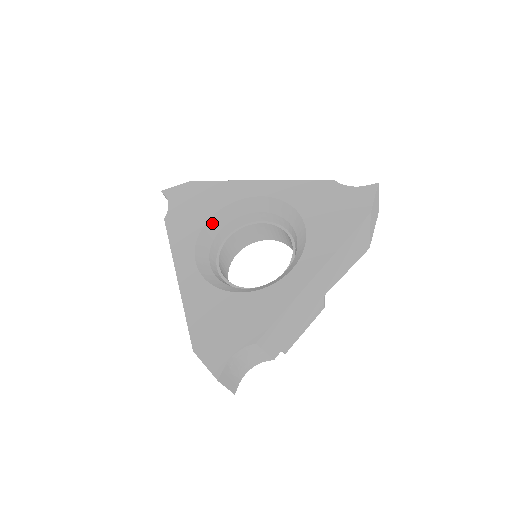
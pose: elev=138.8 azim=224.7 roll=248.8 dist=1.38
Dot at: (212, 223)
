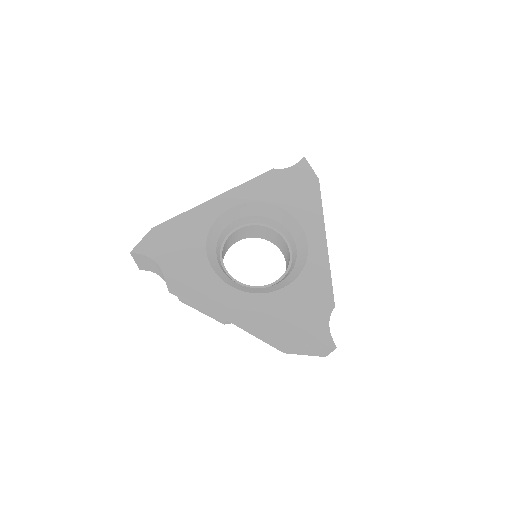
Dot at: (209, 251)
